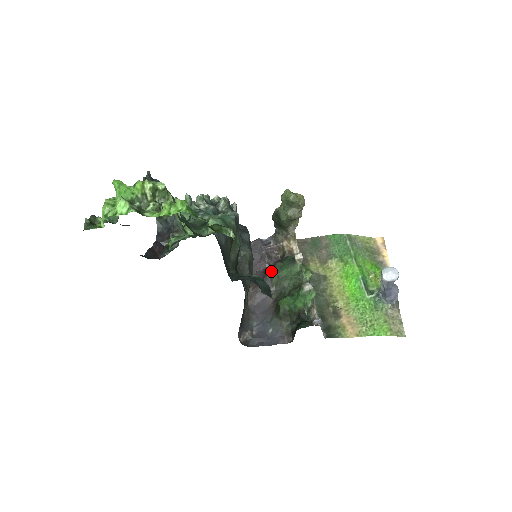
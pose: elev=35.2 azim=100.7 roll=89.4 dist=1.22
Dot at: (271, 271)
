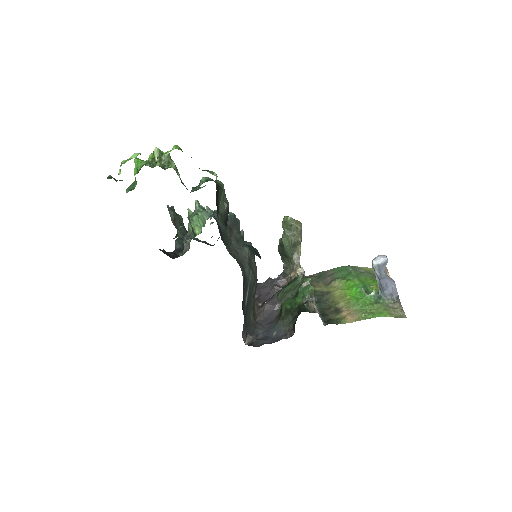
Dot at: (278, 291)
